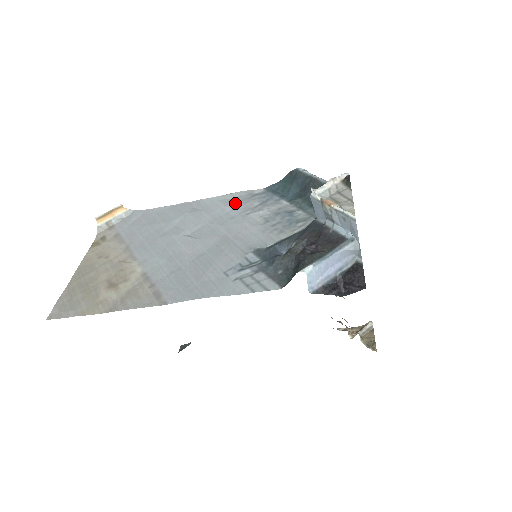
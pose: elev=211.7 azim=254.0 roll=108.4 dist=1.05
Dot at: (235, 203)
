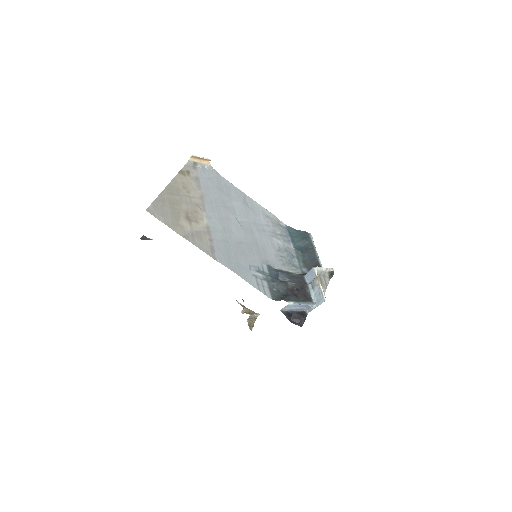
Dot at: (269, 221)
